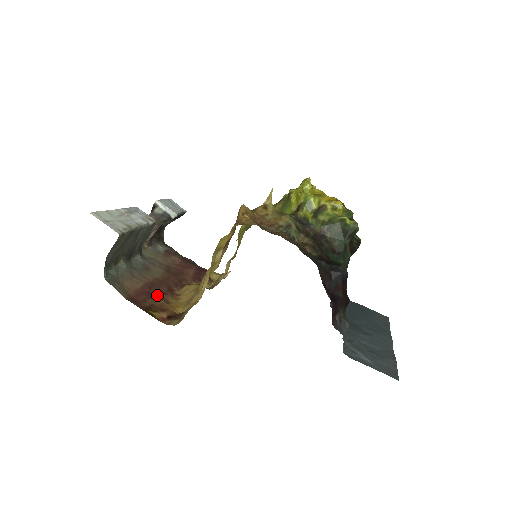
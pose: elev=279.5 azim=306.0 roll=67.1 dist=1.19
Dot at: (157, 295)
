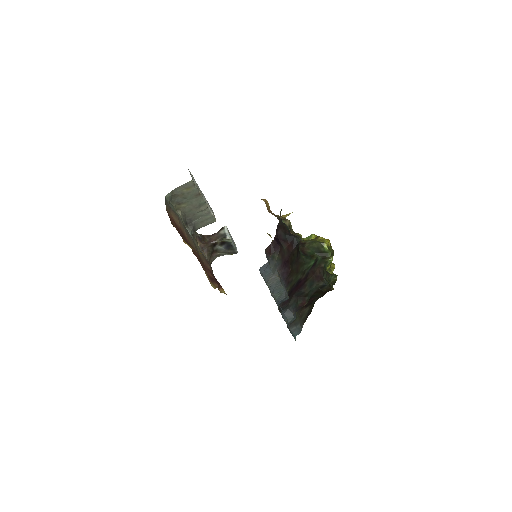
Dot at: (182, 235)
